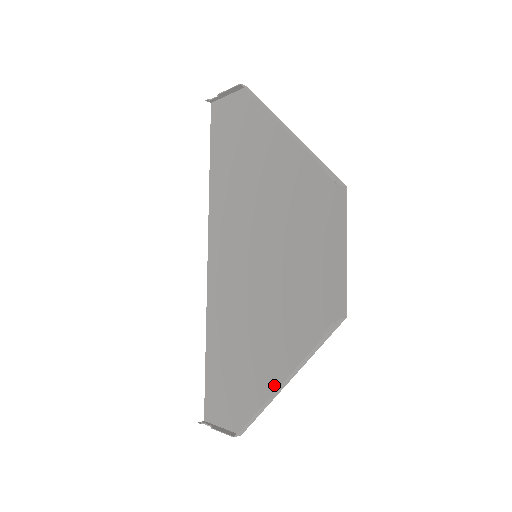
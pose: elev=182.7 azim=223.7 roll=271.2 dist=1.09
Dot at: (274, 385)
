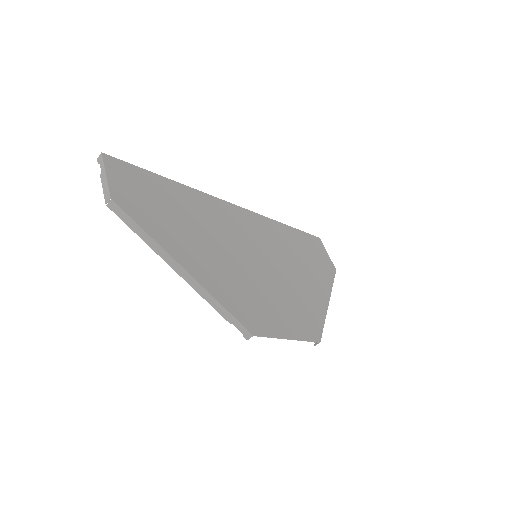
Dot at: (326, 291)
